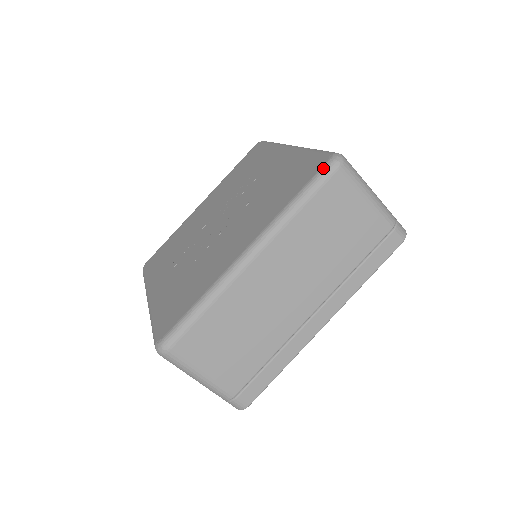
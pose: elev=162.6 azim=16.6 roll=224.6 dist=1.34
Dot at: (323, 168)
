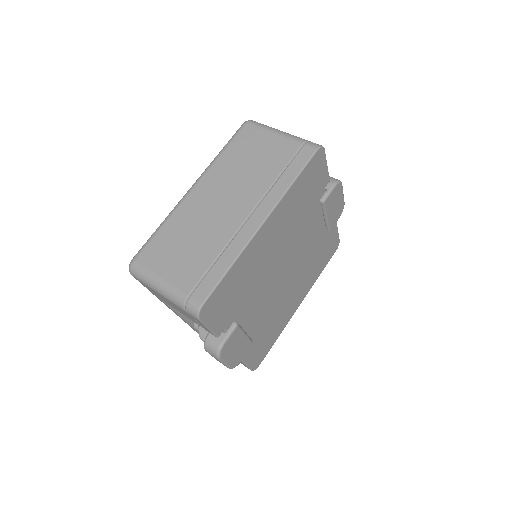
Dot at: occluded
